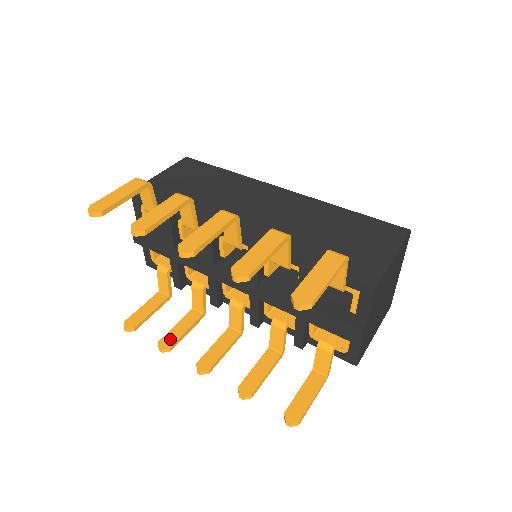
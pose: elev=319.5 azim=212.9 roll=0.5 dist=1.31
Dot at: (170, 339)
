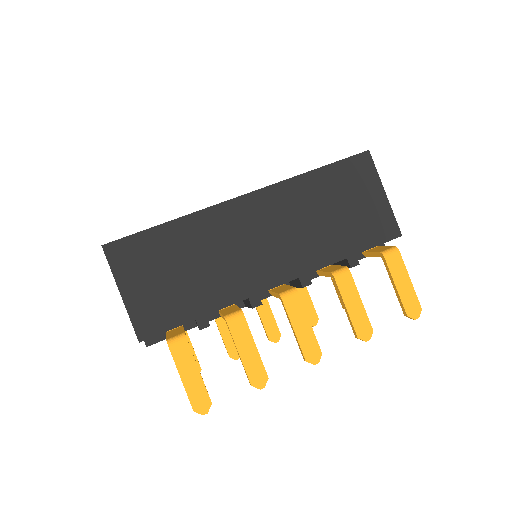
Dot at: (233, 347)
